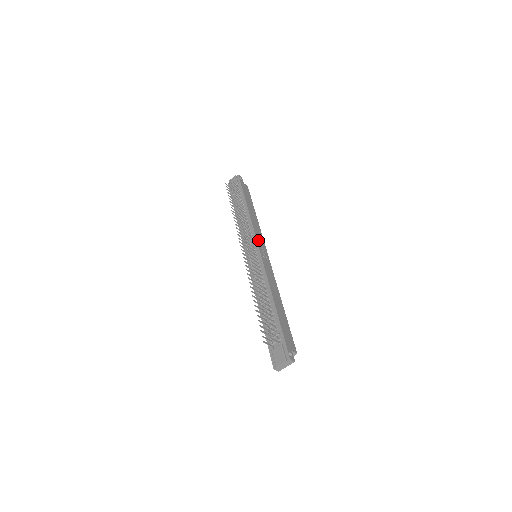
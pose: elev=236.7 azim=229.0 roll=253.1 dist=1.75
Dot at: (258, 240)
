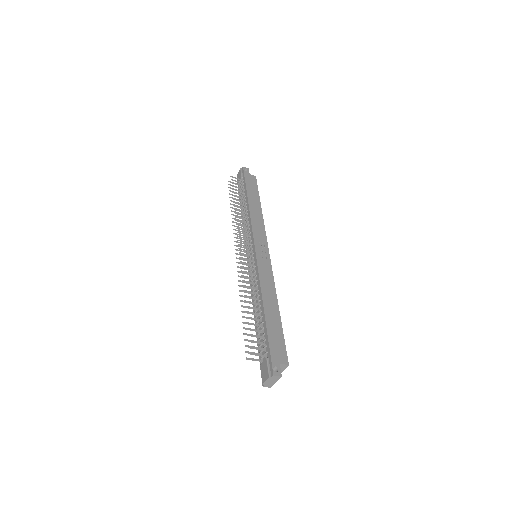
Dot at: (256, 238)
